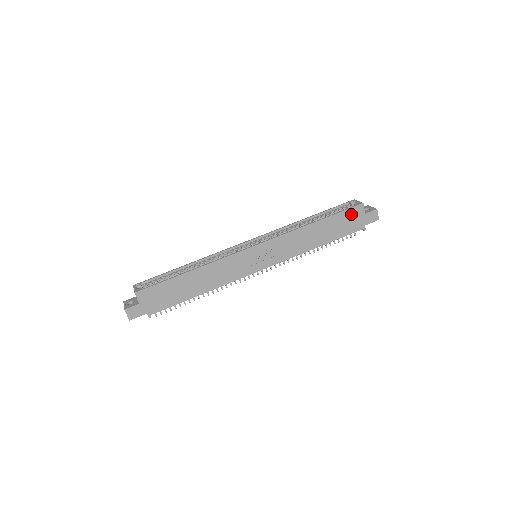
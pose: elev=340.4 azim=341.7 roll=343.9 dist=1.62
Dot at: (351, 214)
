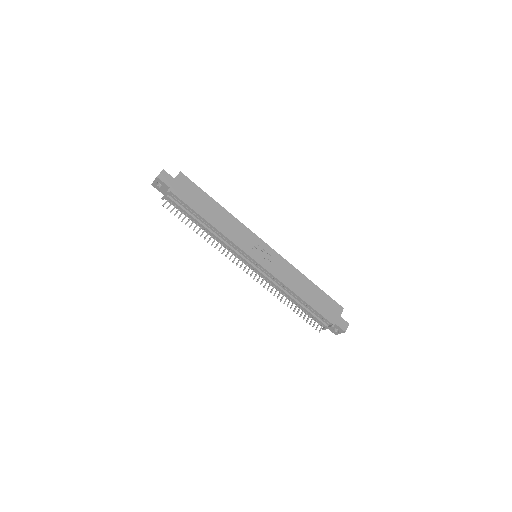
Dot at: (332, 305)
